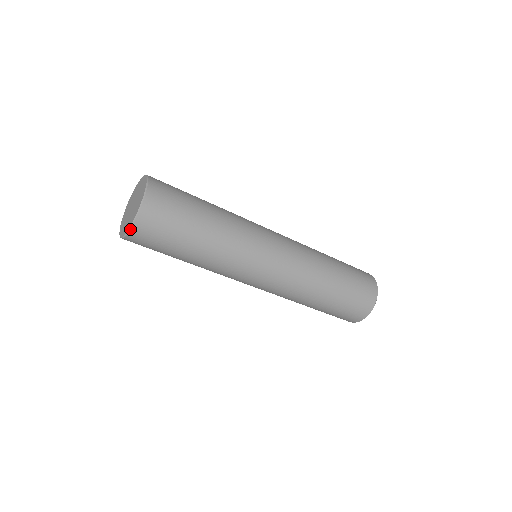
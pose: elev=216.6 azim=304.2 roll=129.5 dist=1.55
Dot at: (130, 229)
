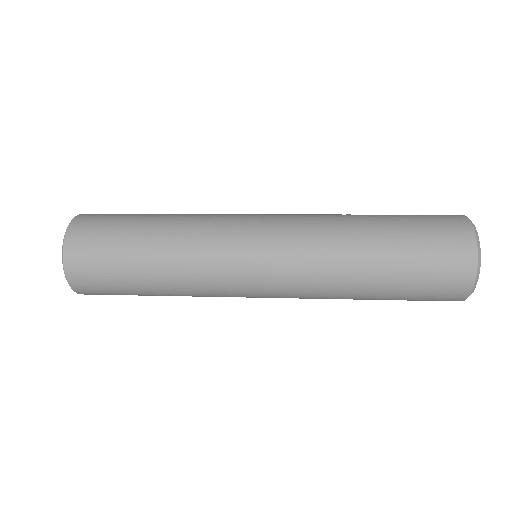
Dot at: occluded
